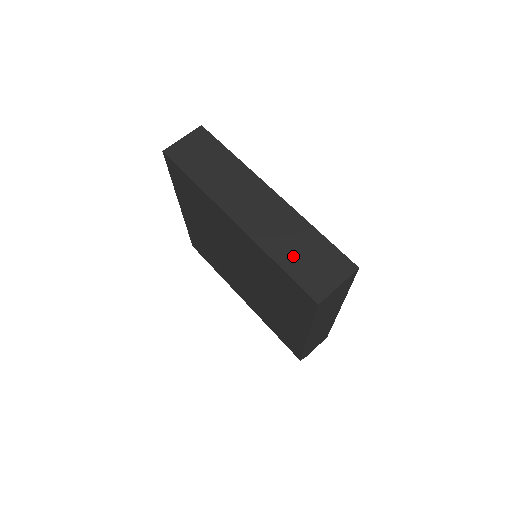
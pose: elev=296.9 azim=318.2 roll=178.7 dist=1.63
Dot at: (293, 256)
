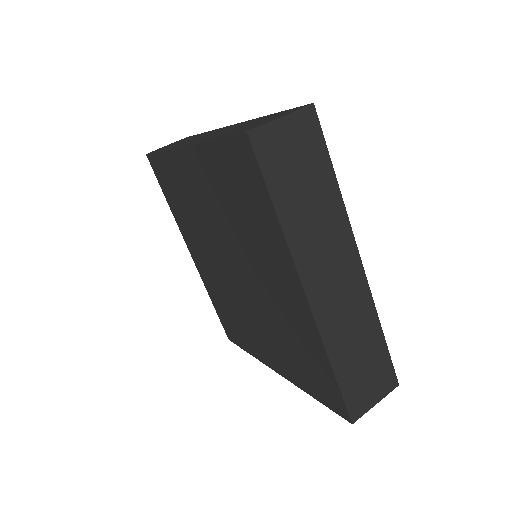
Dot at: (350, 361)
